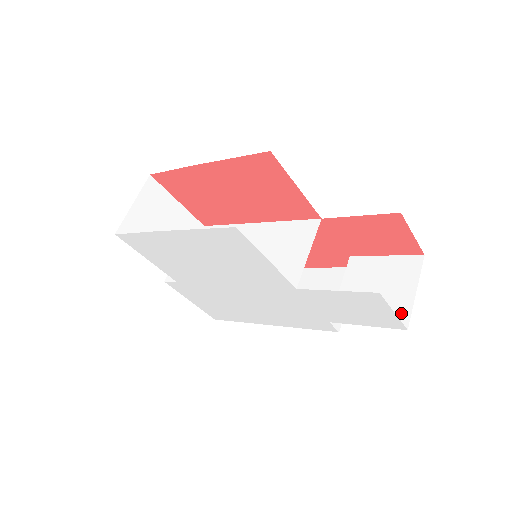
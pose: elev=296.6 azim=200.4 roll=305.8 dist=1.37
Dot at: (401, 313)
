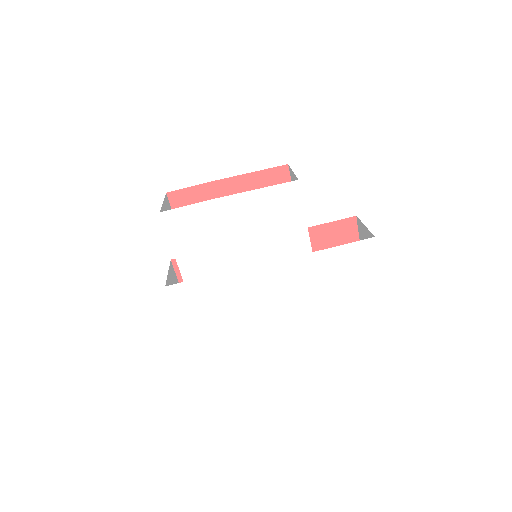
Dot at: occluded
